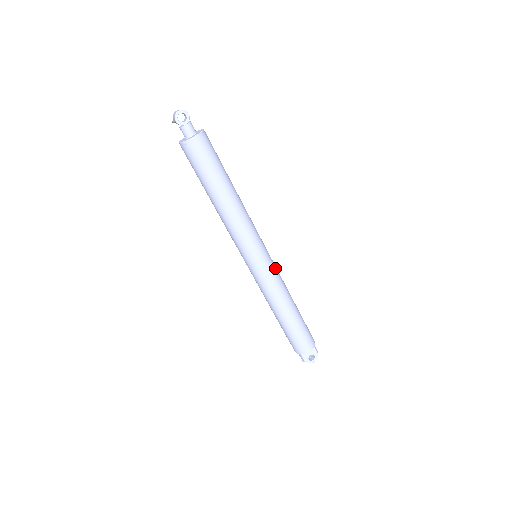
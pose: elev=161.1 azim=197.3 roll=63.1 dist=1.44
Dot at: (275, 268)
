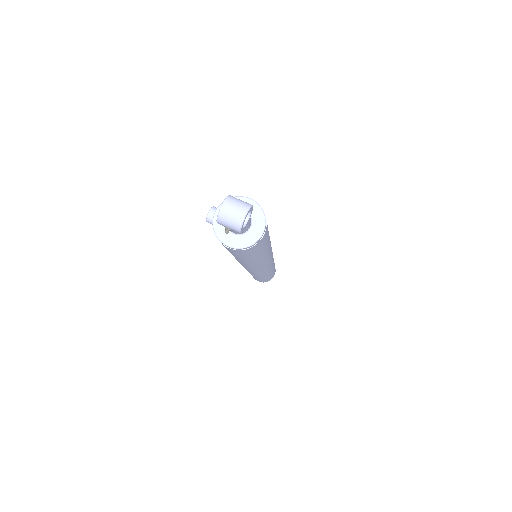
Dot at: occluded
